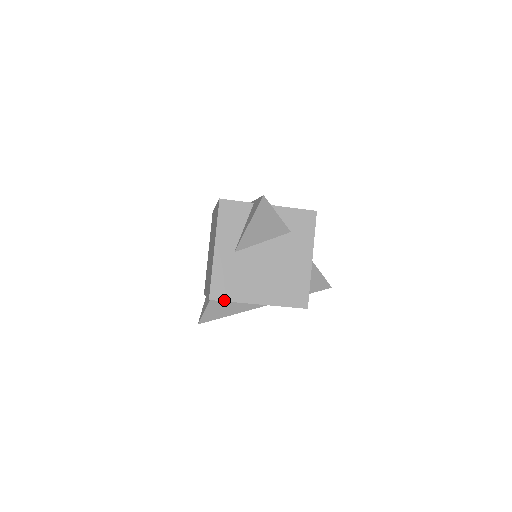
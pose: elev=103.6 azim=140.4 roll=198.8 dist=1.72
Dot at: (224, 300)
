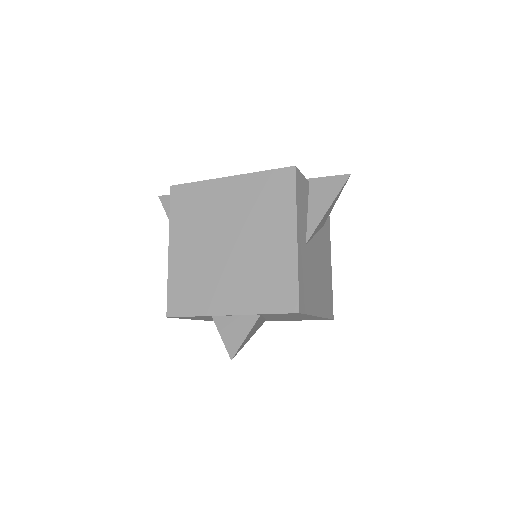
Dot at: (306, 312)
